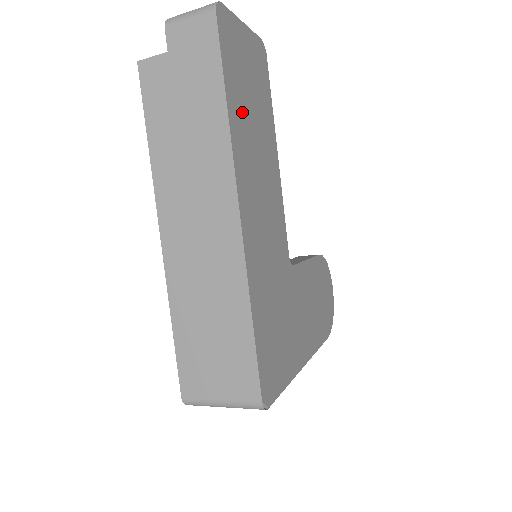
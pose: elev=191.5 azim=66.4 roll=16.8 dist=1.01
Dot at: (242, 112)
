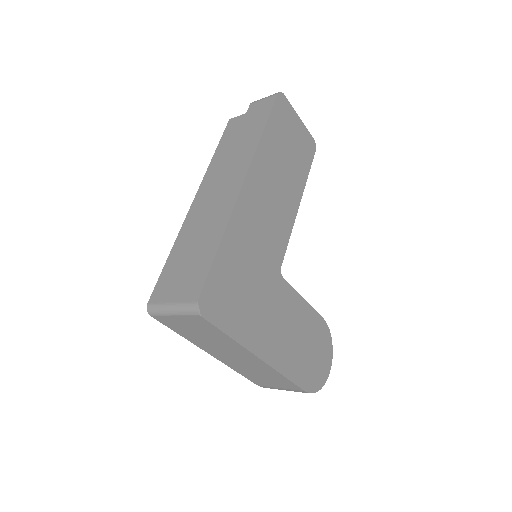
Dot at: (275, 148)
